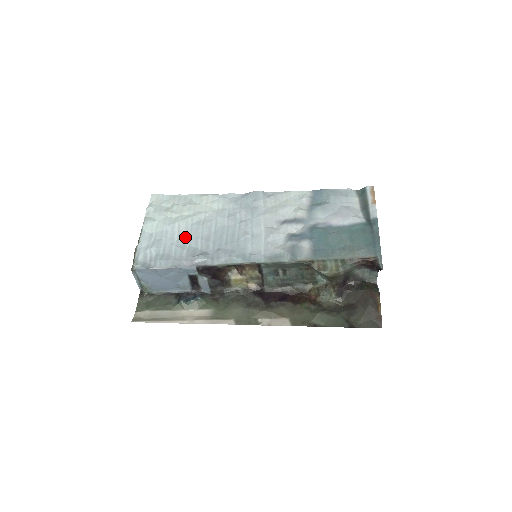
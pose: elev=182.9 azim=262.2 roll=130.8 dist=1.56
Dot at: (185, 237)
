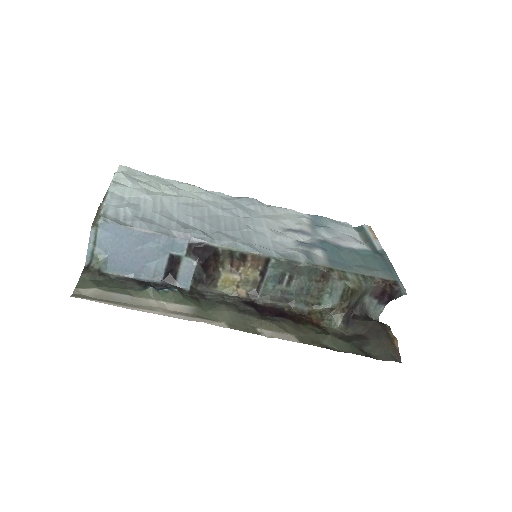
Dot at: (170, 211)
